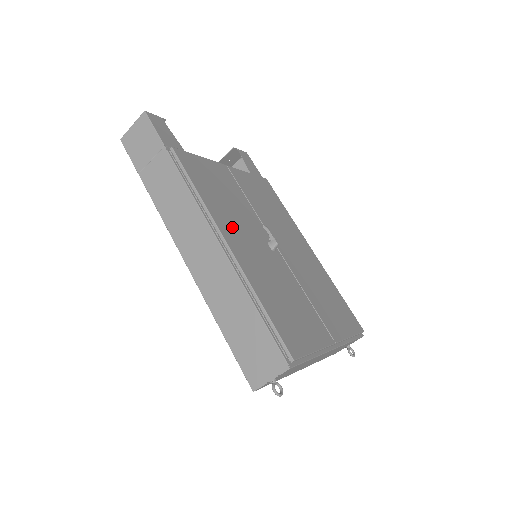
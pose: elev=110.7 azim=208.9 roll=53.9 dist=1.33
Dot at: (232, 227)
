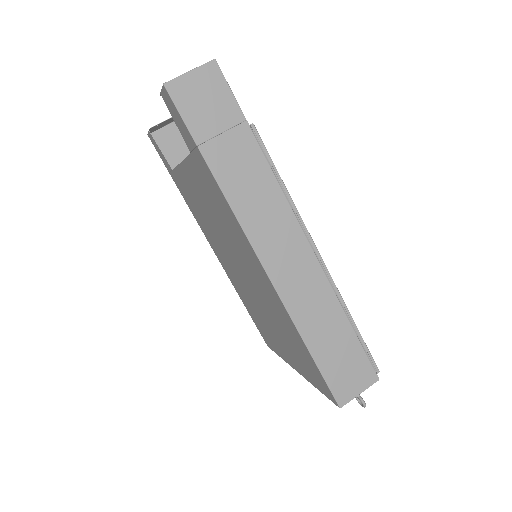
Dot at: occluded
